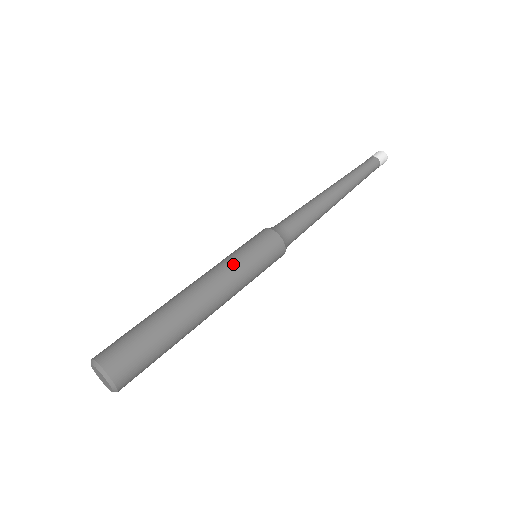
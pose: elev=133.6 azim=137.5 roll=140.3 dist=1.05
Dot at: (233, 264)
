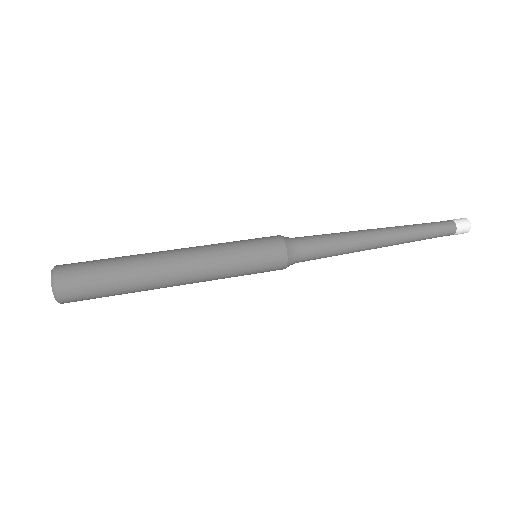
Dot at: (224, 258)
